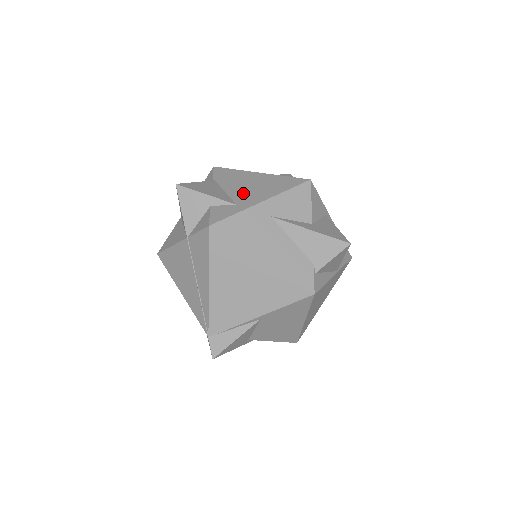
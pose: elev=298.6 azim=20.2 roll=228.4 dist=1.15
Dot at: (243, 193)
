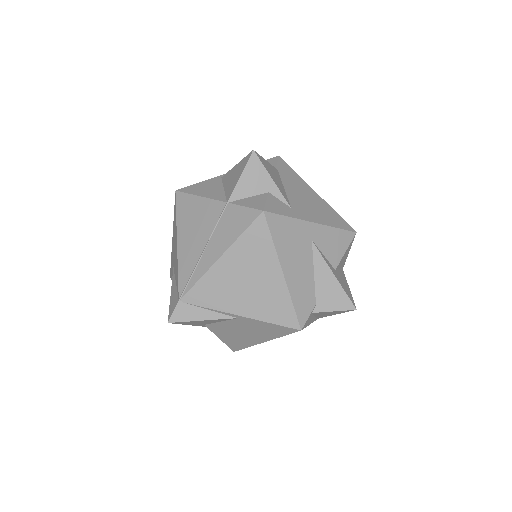
Dot at: (299, 202)
